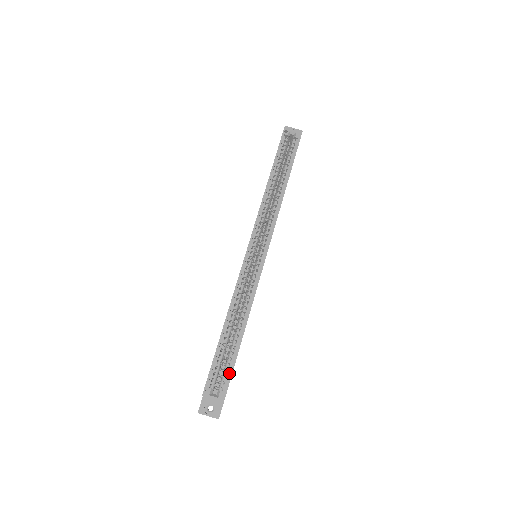
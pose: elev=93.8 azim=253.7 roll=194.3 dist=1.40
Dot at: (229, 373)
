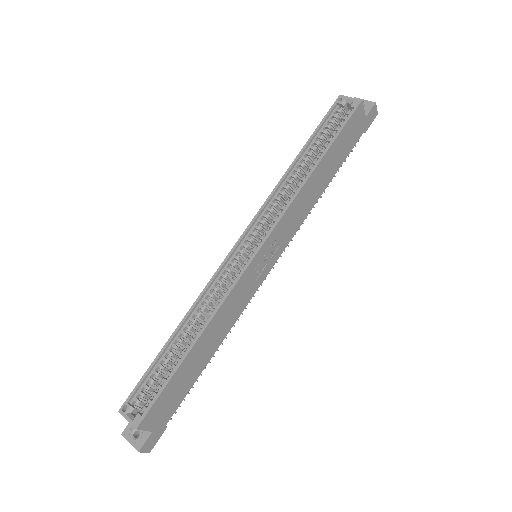
Dot at: (158, 394)
